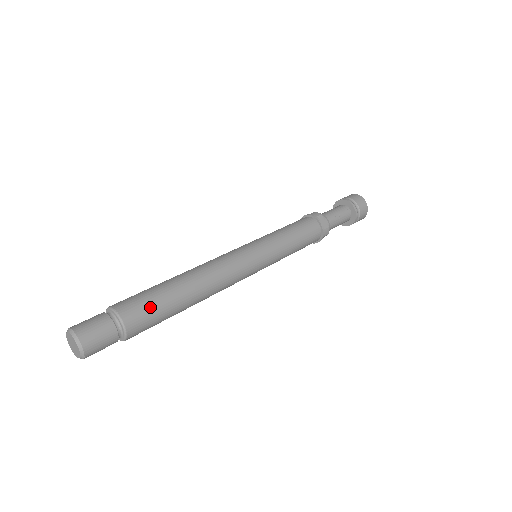
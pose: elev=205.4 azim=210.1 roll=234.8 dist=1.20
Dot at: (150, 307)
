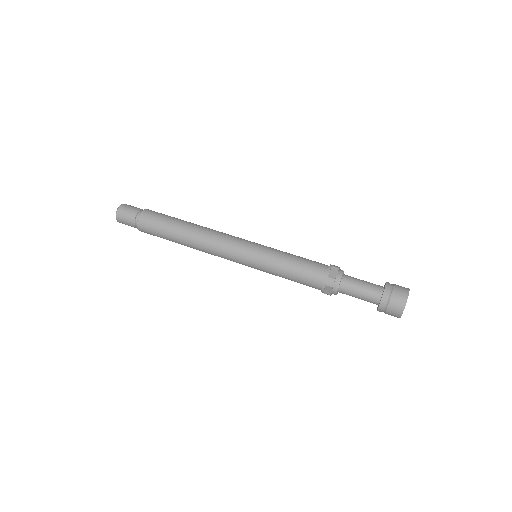
Dot at: (158, 218)
